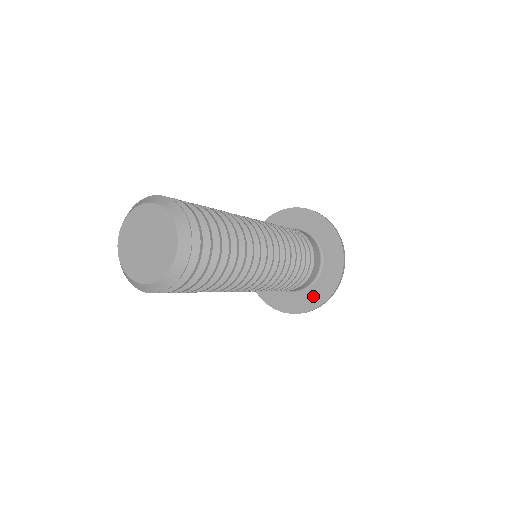
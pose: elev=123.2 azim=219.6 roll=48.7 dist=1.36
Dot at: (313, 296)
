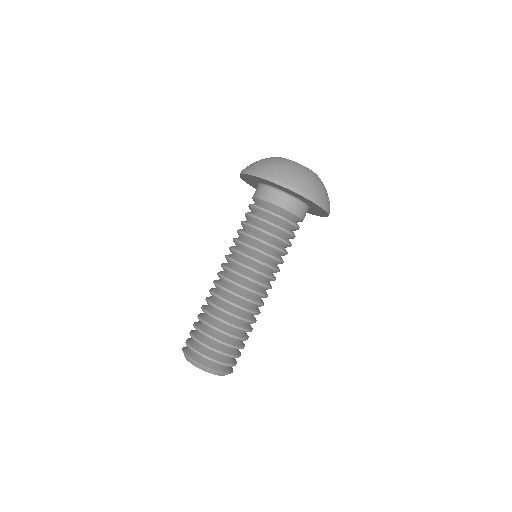
Dot at: (314, 213)
